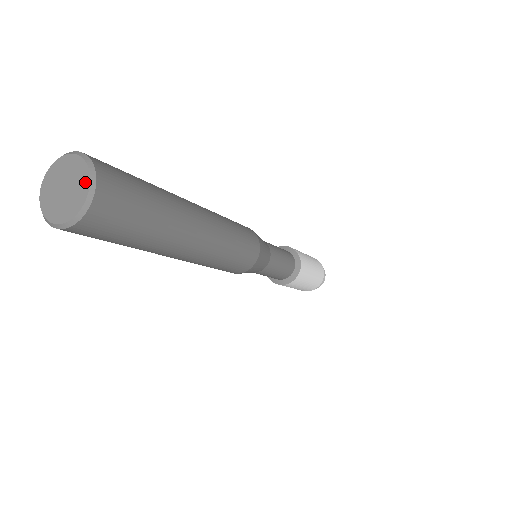
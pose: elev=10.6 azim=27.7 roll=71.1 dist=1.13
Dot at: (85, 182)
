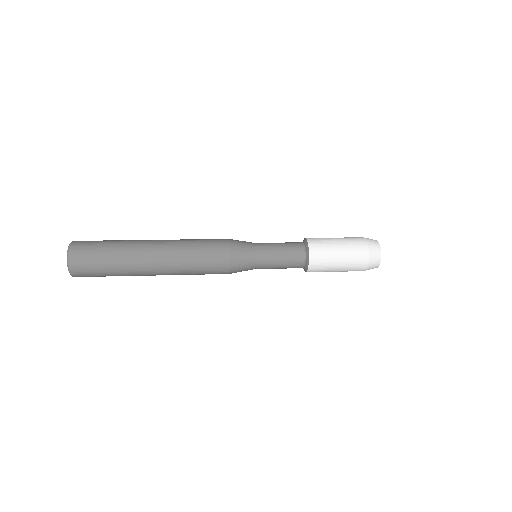
Dot at: (68, 255)
